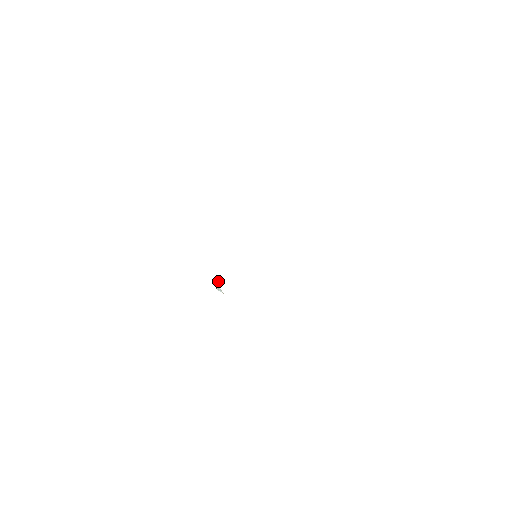
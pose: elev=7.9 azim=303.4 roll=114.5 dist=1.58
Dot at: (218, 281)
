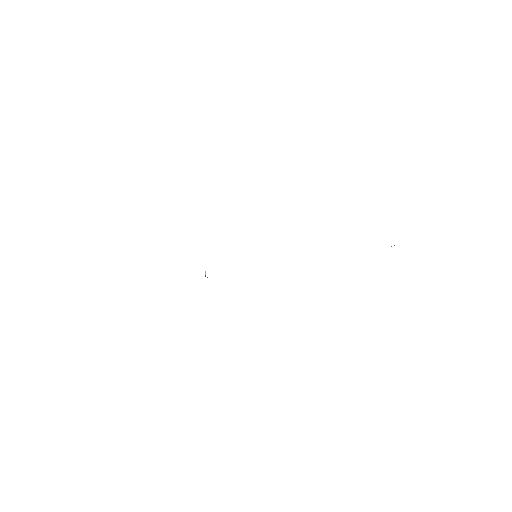
Dot at: occluded
